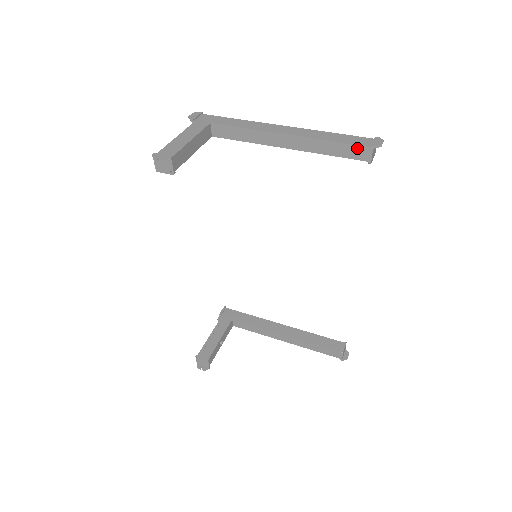
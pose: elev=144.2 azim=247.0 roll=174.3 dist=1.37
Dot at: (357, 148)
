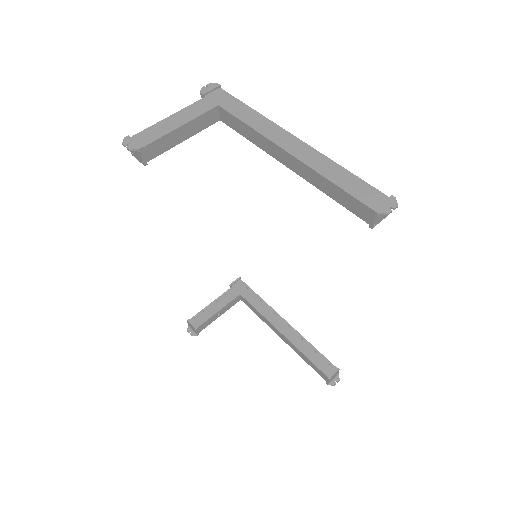
Dot at: (359, 204)
